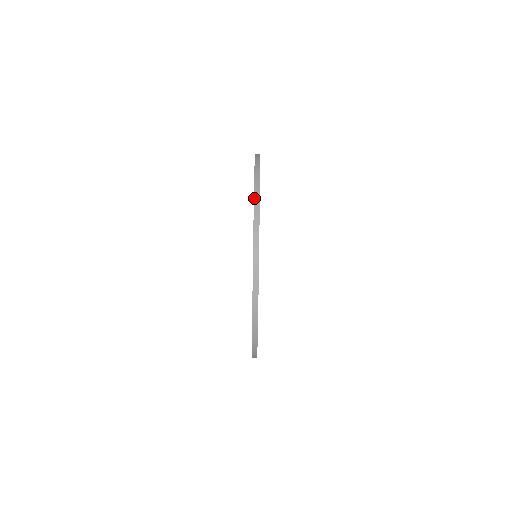
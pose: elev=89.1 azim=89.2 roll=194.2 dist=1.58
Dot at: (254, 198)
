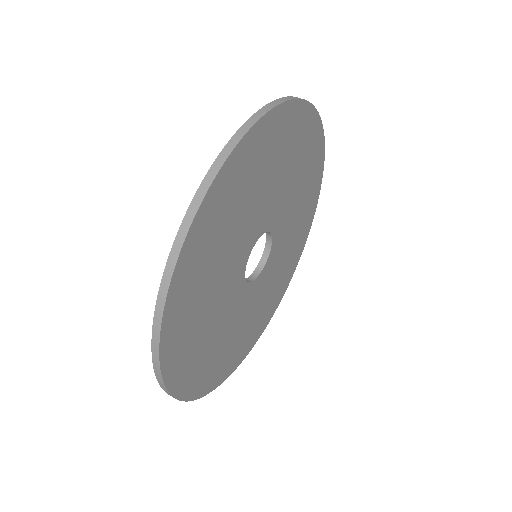
Dot at: (277, 99)
